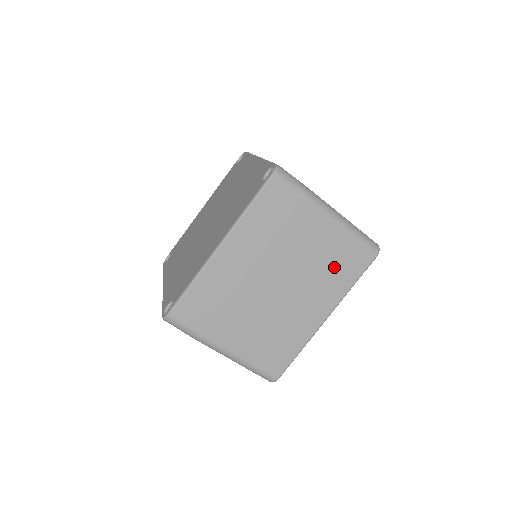
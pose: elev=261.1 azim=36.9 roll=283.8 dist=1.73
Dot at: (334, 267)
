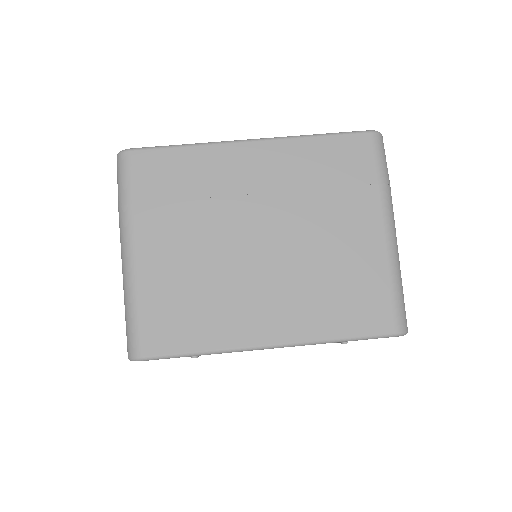
Dot at: (340, 292)
